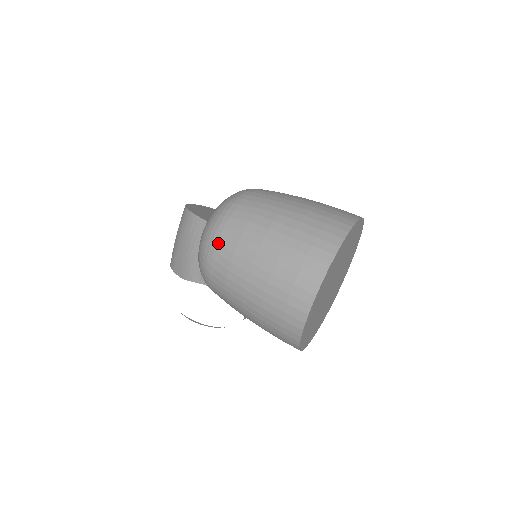
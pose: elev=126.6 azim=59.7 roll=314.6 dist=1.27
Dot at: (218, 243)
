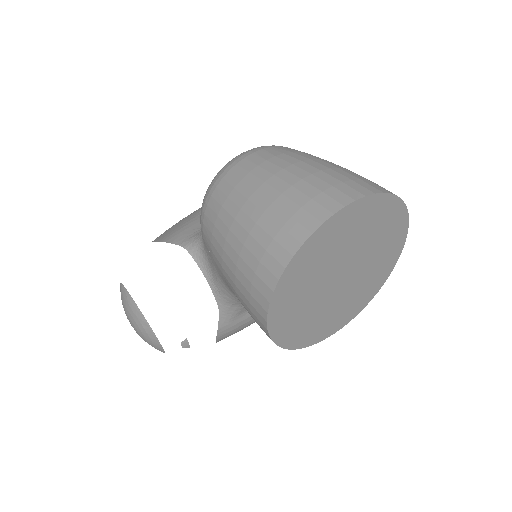
Dot at: (254, 153)
